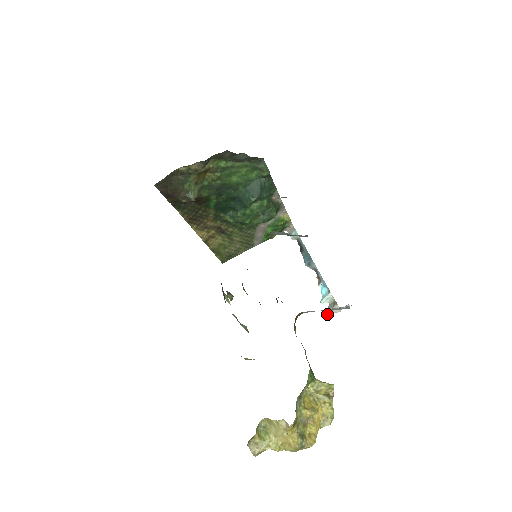
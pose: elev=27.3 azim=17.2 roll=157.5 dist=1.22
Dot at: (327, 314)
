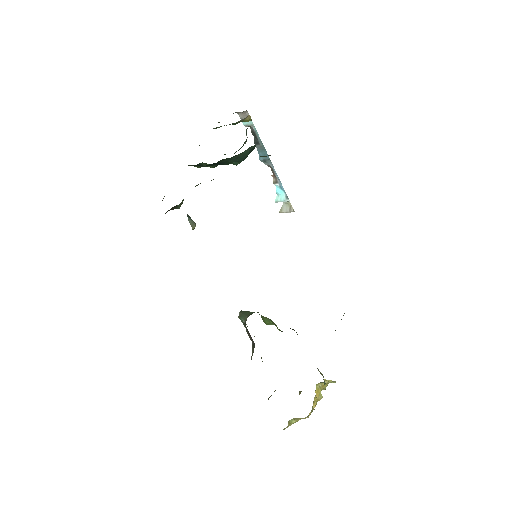
Dot at: occluded
